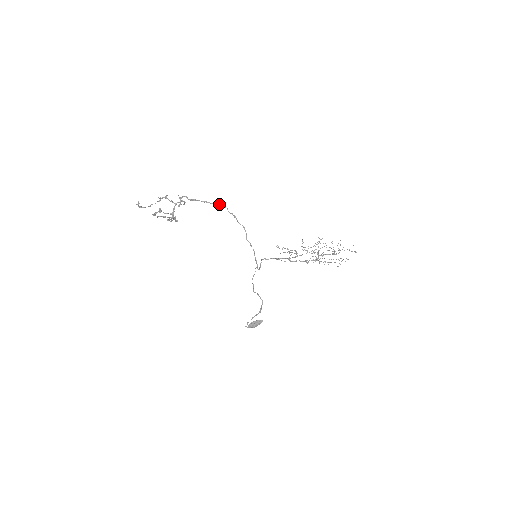
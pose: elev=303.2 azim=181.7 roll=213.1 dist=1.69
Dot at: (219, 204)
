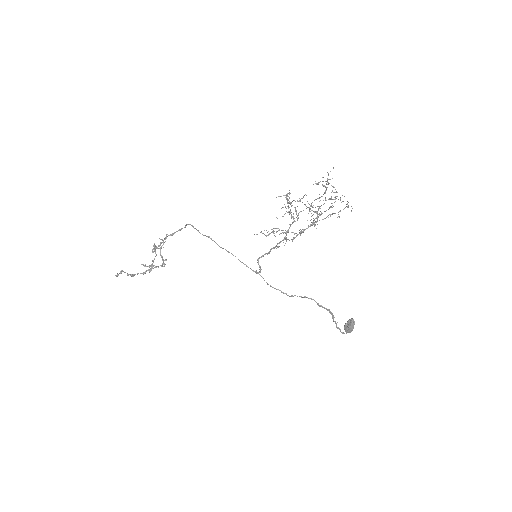
Dot at: occluded
